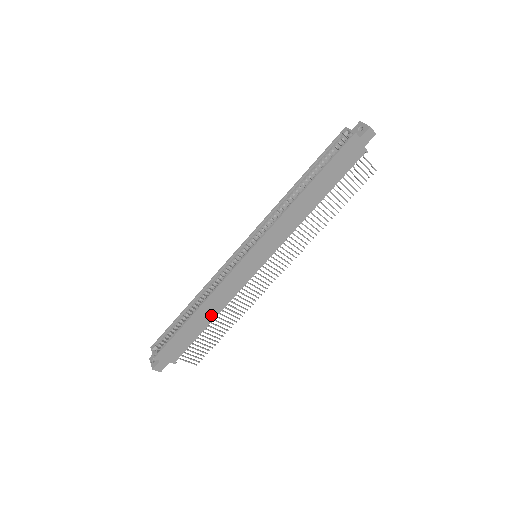
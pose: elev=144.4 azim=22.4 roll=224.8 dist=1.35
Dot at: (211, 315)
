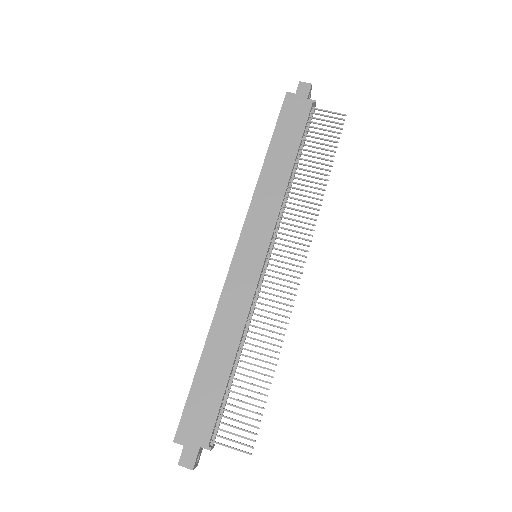
Dot at: (229, 349)
